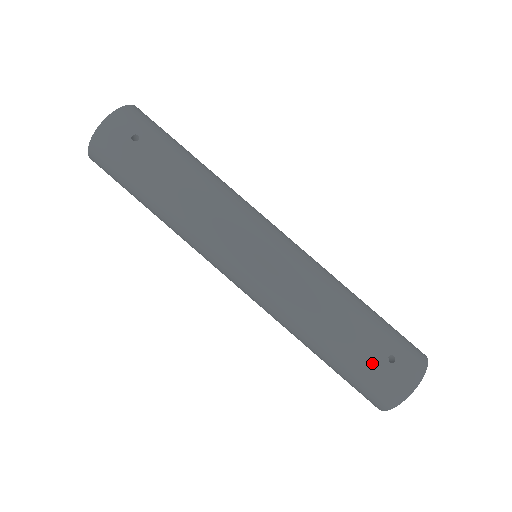
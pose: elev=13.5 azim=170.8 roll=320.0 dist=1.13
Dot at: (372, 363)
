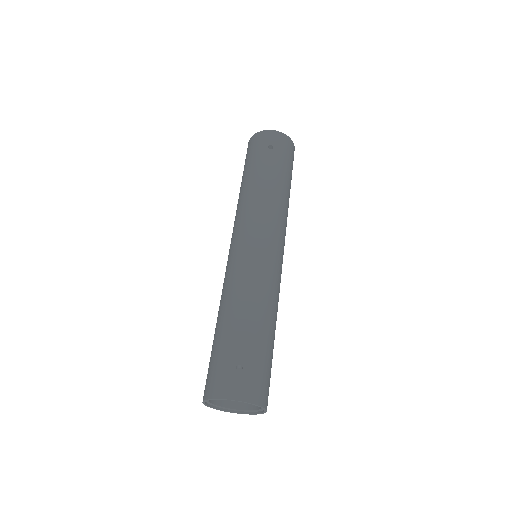
Dot at: (227, 356)
